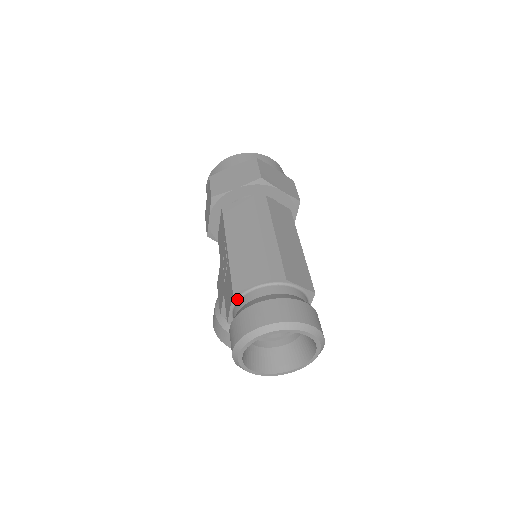
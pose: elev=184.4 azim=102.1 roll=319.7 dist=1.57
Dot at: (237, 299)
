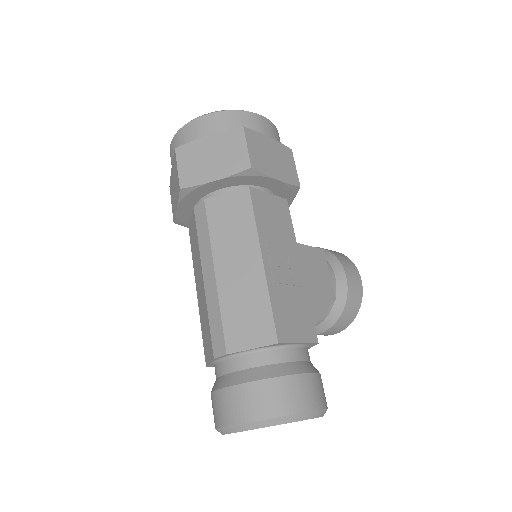
Dot at: occluded
